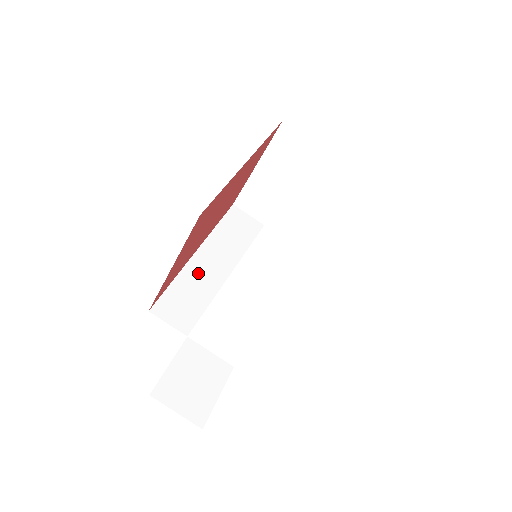
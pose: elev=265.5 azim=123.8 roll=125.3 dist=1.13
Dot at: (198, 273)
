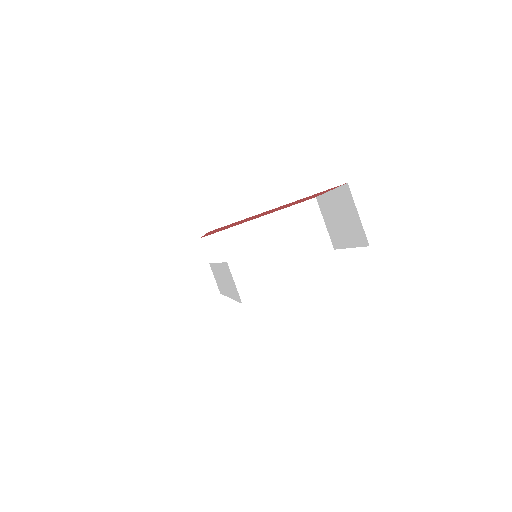
Dot at: (246, 232)
